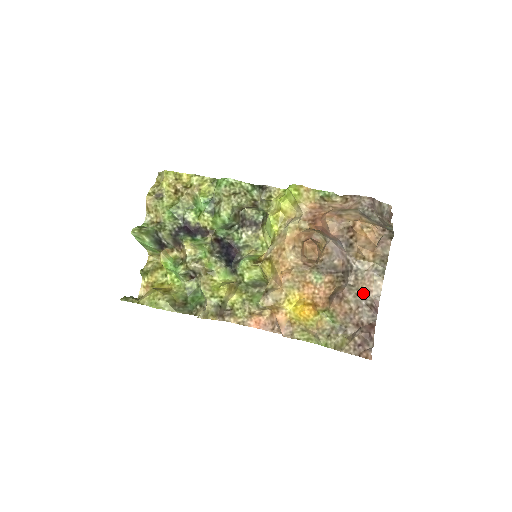
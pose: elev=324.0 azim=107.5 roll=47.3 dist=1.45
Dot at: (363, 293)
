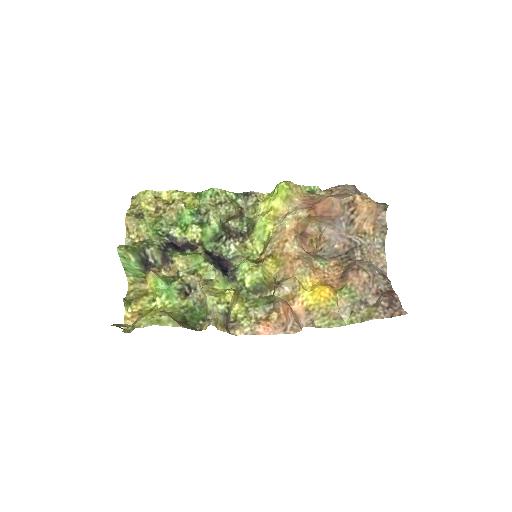
Dot at: (373, 265)
